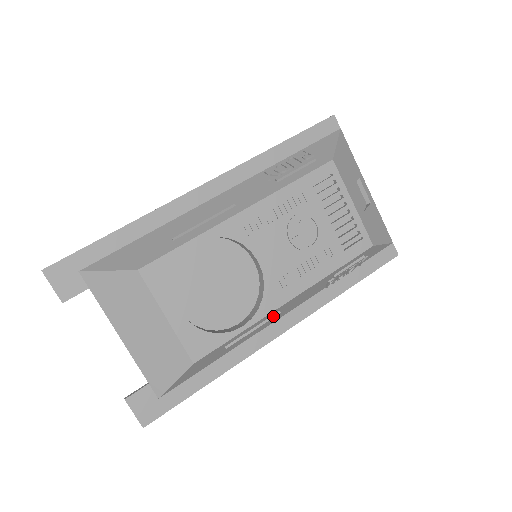
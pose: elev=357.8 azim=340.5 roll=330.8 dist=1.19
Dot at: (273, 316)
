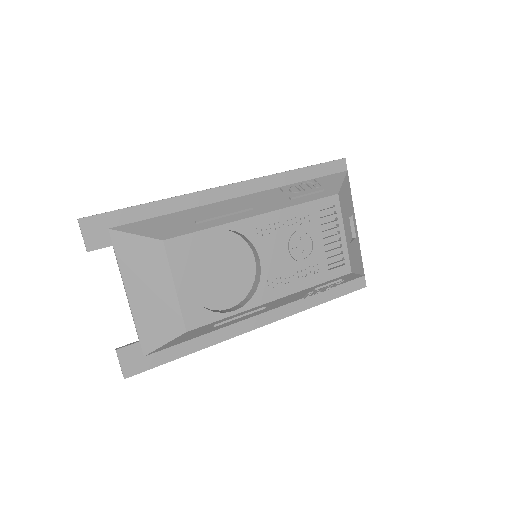
Dot at: (259, 309)
